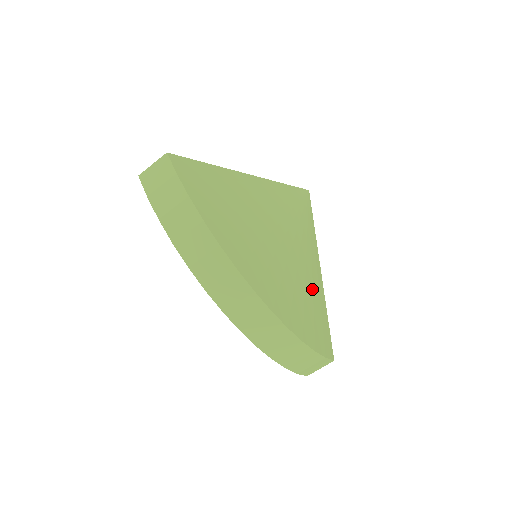
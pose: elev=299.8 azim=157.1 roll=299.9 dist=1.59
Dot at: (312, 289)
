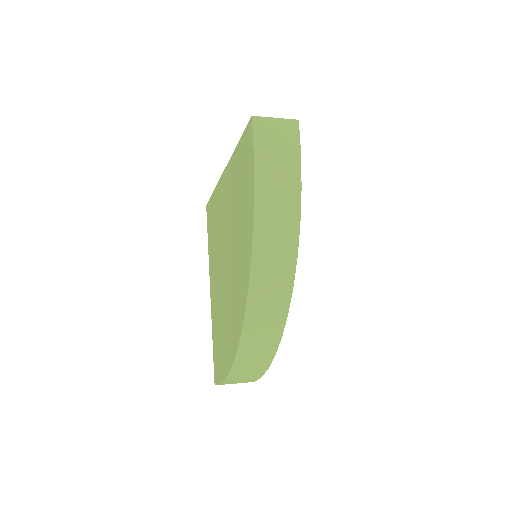
Dot at: occluded
